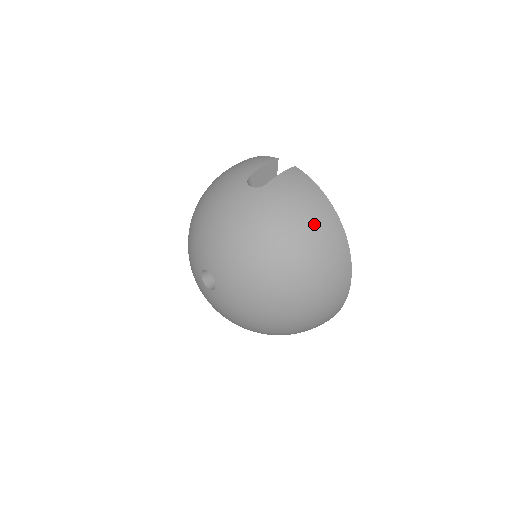
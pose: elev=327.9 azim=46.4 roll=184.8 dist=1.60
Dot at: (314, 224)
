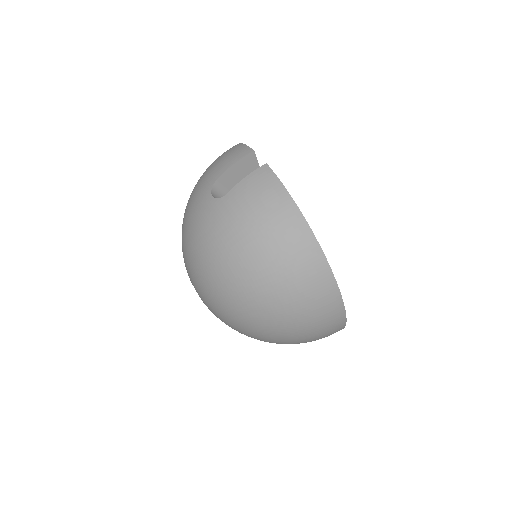
Dot at: (276, 245)
